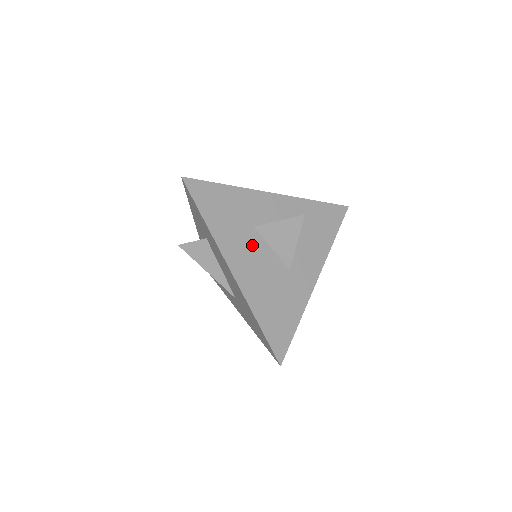
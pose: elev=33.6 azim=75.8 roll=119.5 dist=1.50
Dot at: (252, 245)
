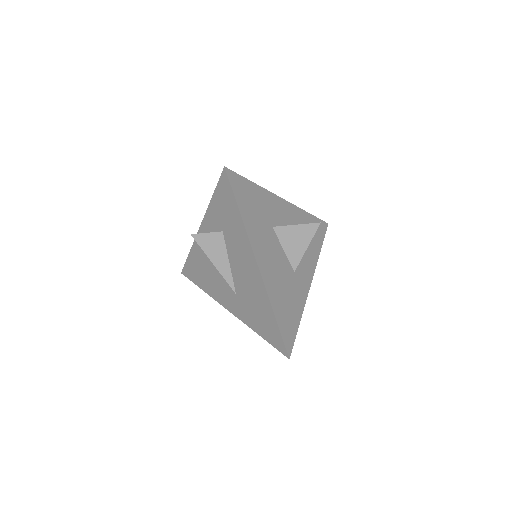
Dot at: (271, 243)
